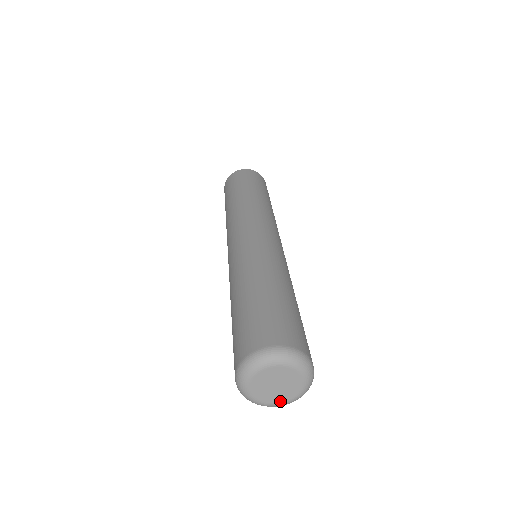
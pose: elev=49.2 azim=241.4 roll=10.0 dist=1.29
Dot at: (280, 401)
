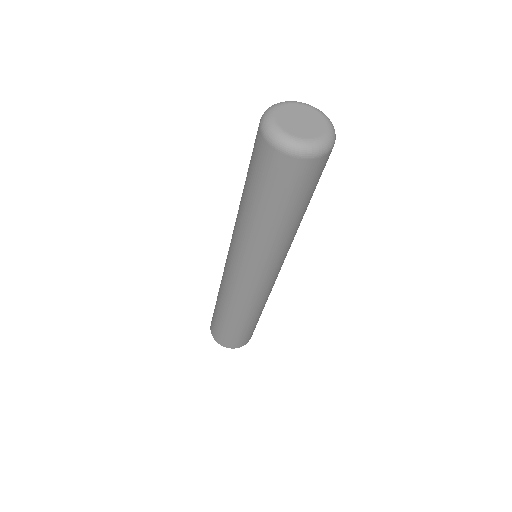
Dot at: (313, 136)
